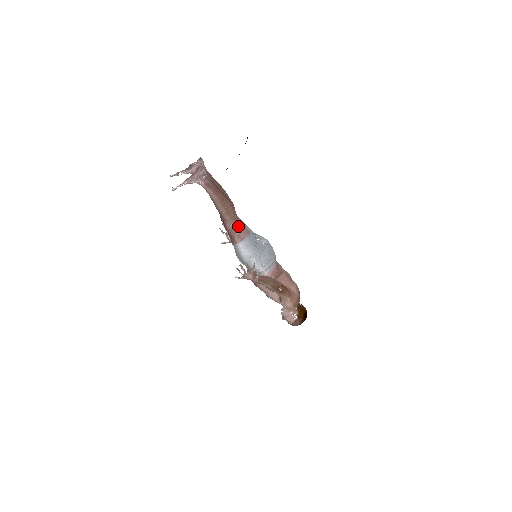
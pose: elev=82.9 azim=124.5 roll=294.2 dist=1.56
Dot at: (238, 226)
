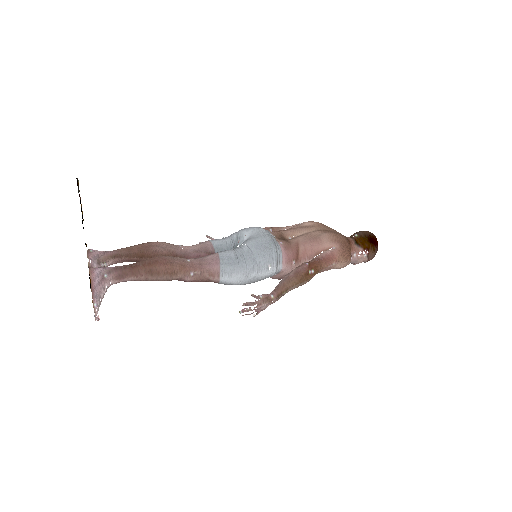
Dot at: (198, 269)
